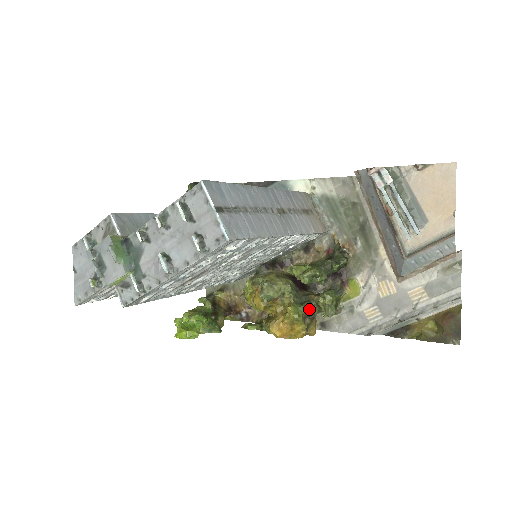
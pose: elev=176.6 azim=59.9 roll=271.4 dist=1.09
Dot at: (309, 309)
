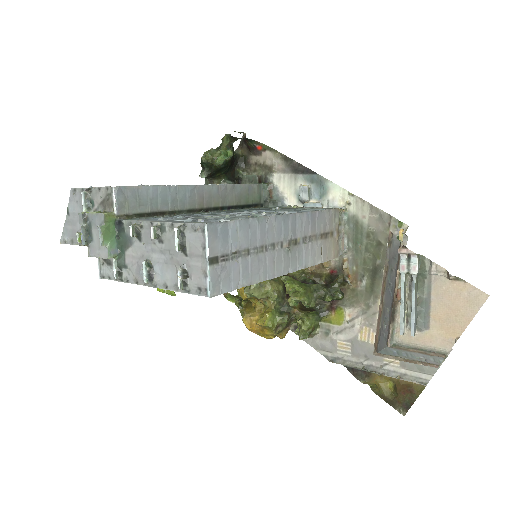
Dot at: (286, 321)
